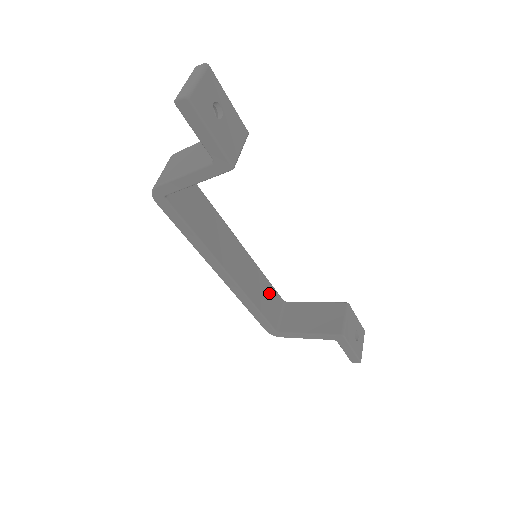
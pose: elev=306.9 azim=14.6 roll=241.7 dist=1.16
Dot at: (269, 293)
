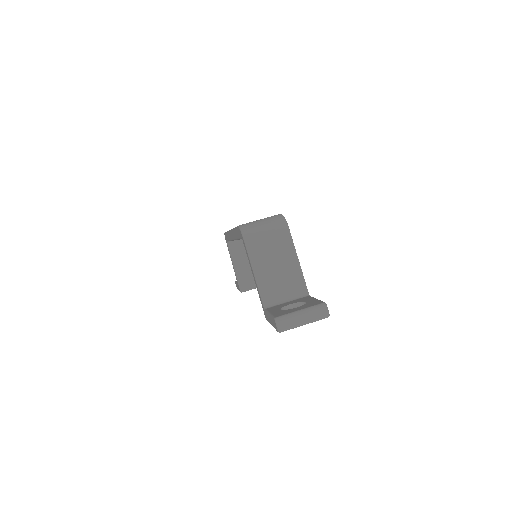
Dot at: occluded
